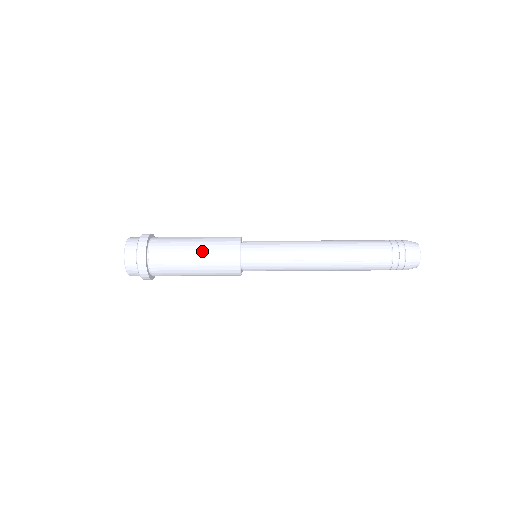
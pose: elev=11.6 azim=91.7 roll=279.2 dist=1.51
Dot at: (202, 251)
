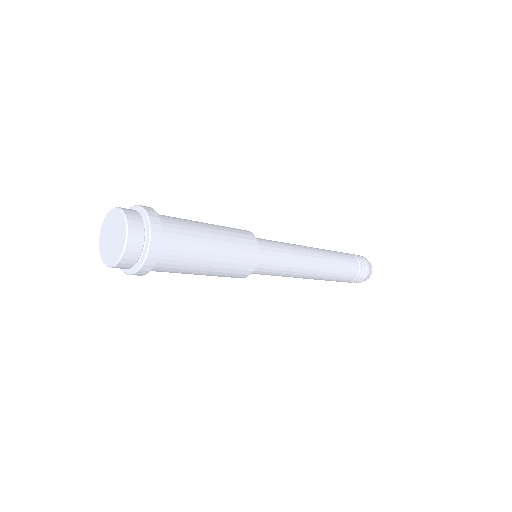
Dot at: (220, 231)
